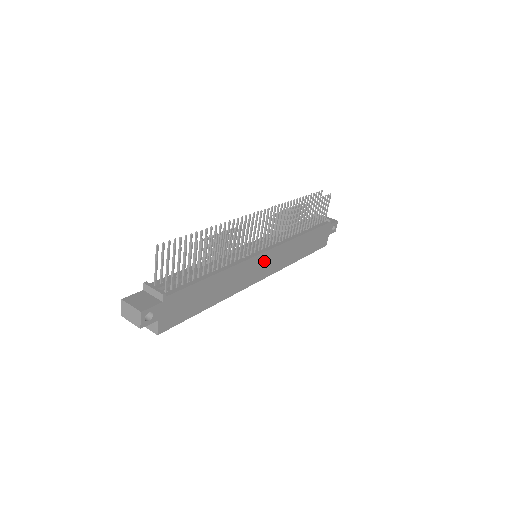
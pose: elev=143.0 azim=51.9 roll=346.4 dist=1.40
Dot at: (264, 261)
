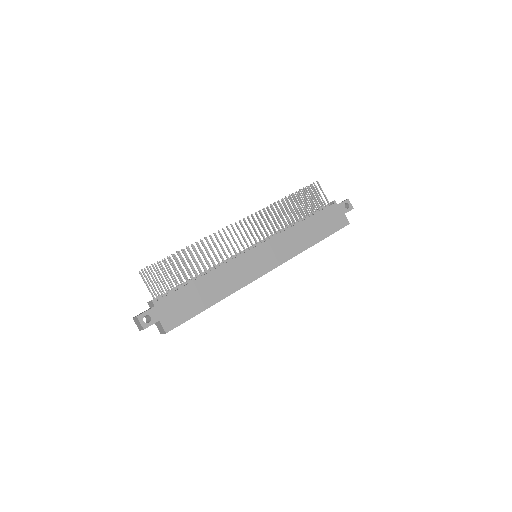
Dot at: (260, 255)
